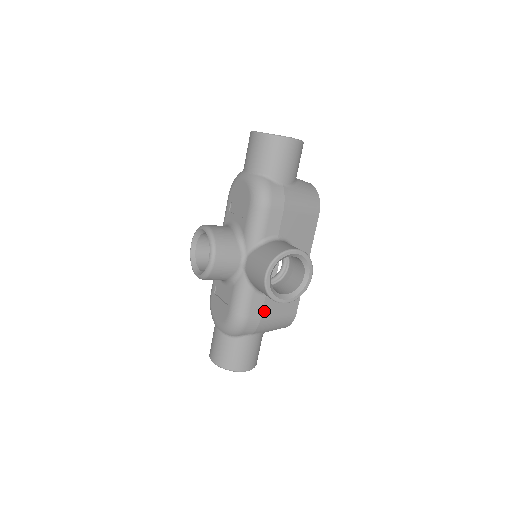
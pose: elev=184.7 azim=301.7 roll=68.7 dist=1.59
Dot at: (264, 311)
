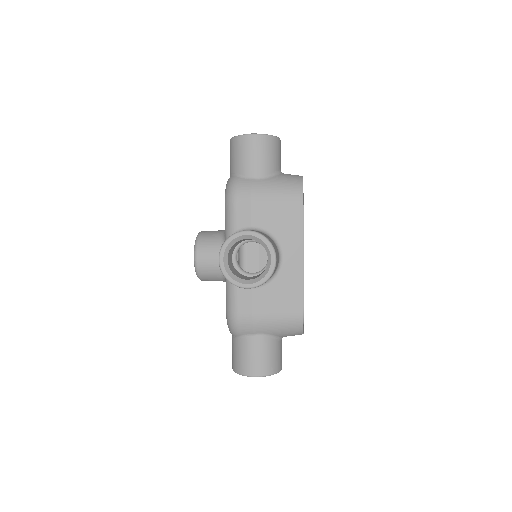
Dot at: (255, 306)
